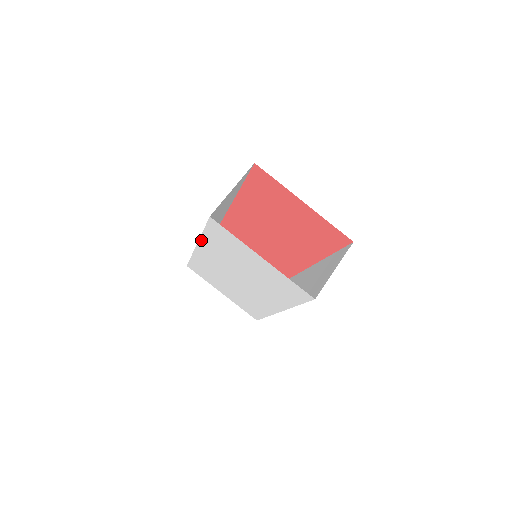
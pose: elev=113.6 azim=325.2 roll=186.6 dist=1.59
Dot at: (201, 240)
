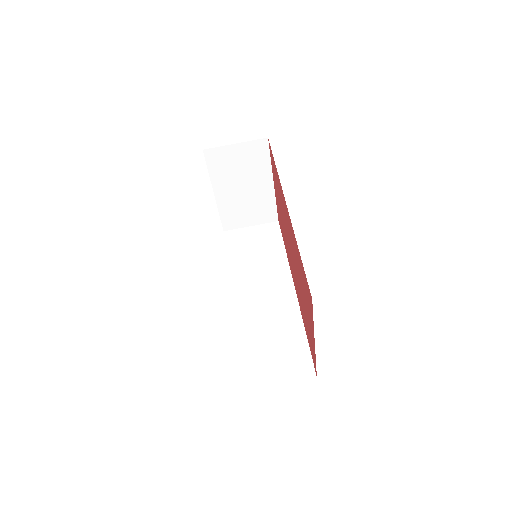
Dot at: occluded
